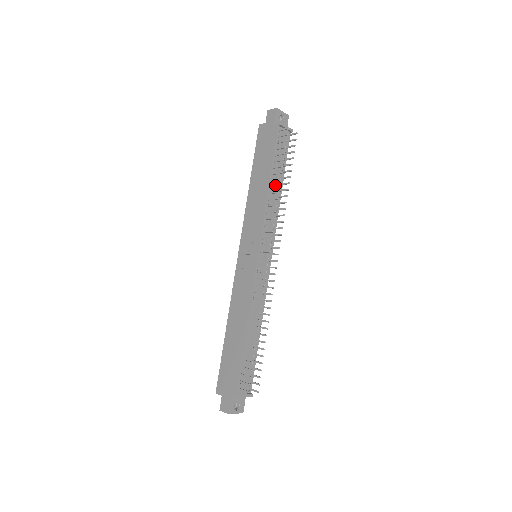
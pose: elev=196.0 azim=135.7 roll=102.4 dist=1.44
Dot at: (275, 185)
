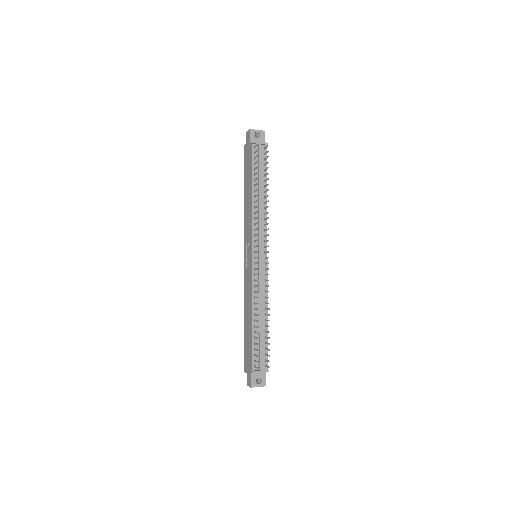
Dot at: (255, 195)
